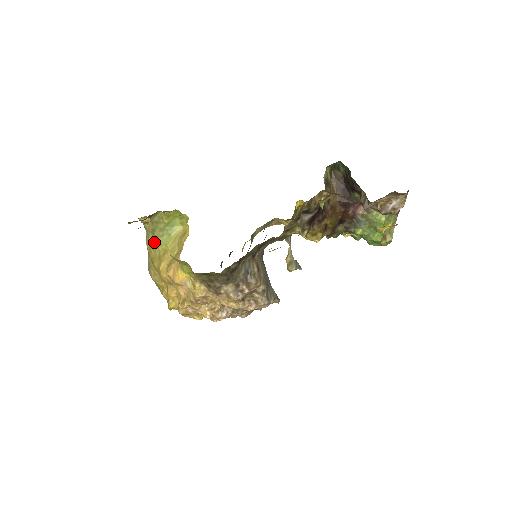
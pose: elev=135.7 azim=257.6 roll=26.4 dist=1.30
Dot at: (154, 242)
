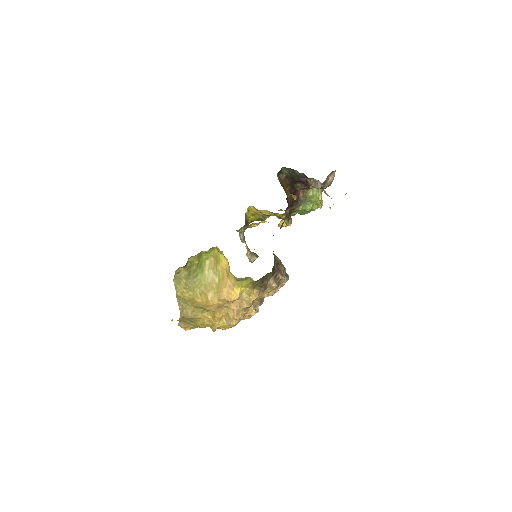
Dot at: (191, 284)
